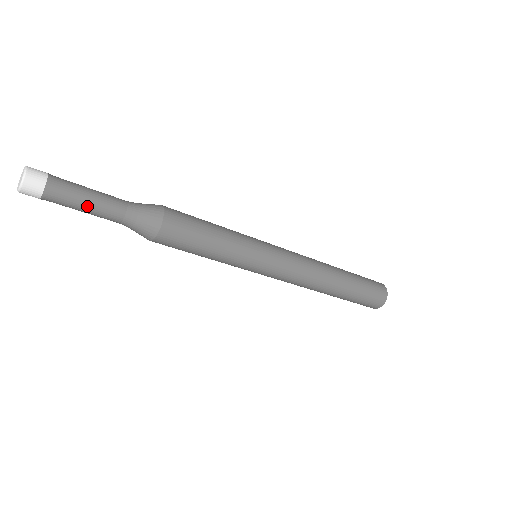
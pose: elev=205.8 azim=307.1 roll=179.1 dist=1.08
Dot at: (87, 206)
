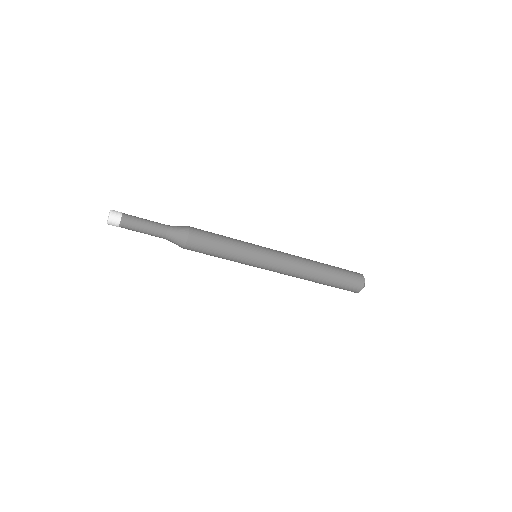
Dot at: (146, 224)
